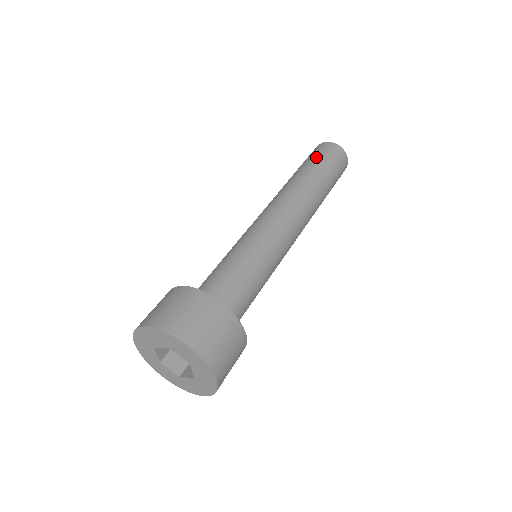
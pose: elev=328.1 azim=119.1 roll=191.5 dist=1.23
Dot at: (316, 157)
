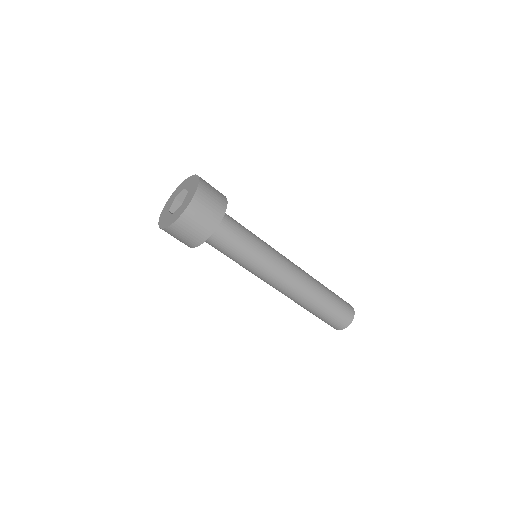
Dot at: (339, 298)
